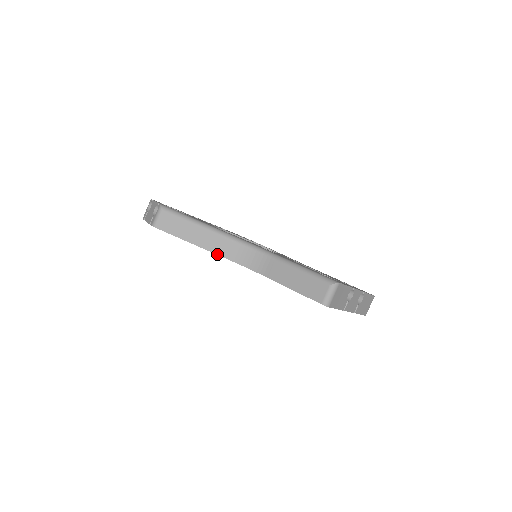
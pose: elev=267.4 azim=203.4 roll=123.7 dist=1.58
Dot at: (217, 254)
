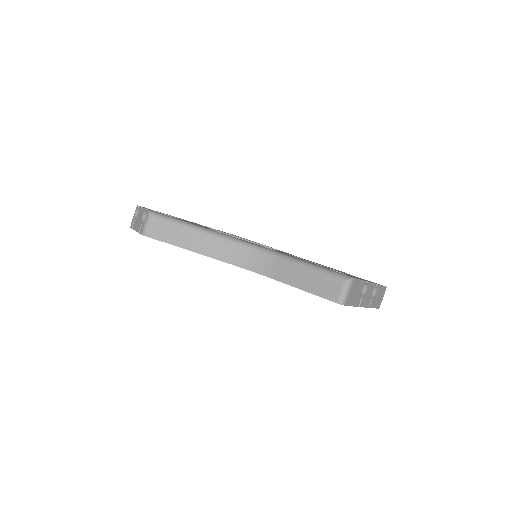
Dot at: (216, 259)
